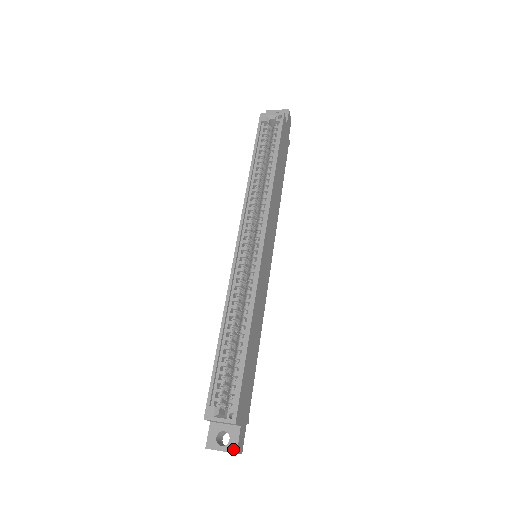
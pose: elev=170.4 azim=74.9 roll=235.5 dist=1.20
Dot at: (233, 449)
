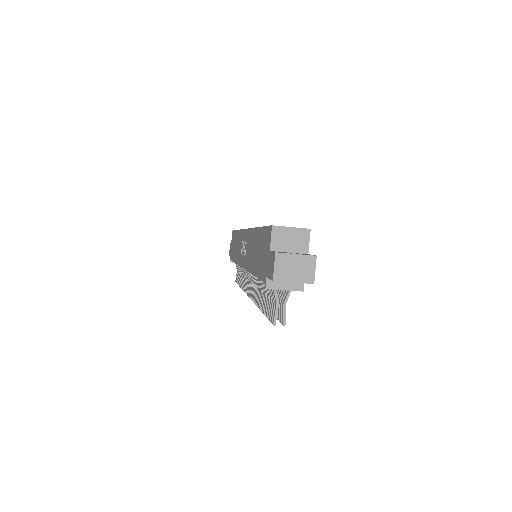
Dot at: (310, 255)
